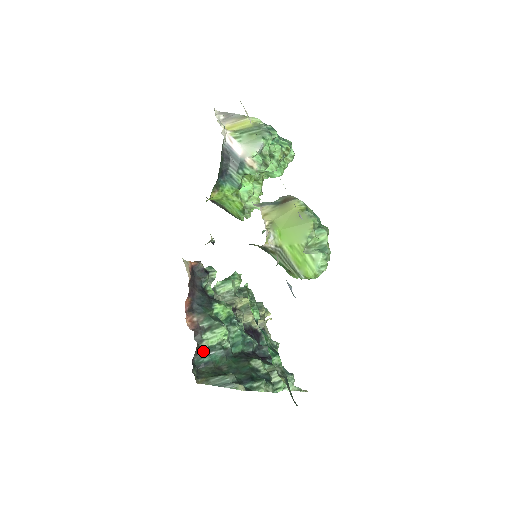
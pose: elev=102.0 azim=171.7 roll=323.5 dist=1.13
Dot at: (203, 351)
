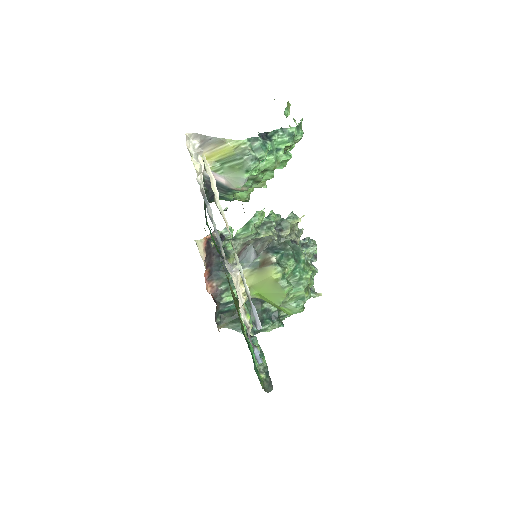
Dot at: (223, 305)
